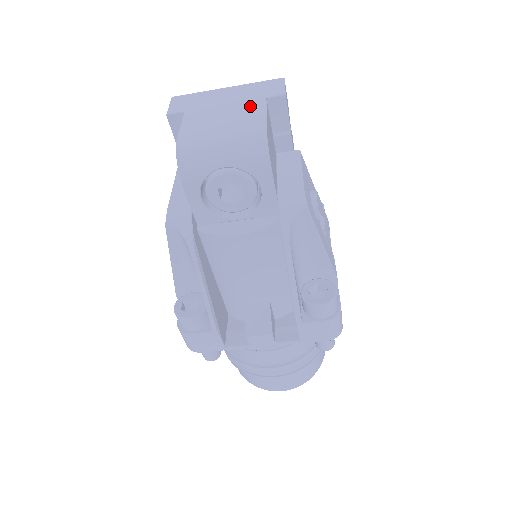
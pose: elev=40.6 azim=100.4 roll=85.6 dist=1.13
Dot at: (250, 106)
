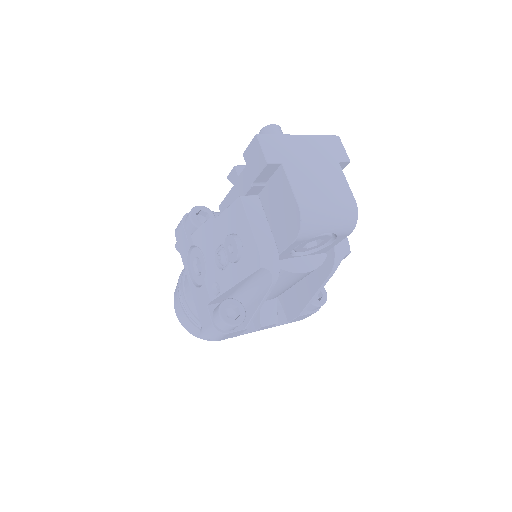
Dot at: (333, 171)
